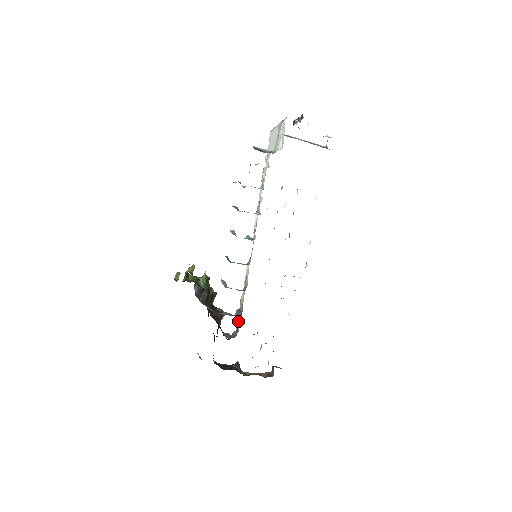
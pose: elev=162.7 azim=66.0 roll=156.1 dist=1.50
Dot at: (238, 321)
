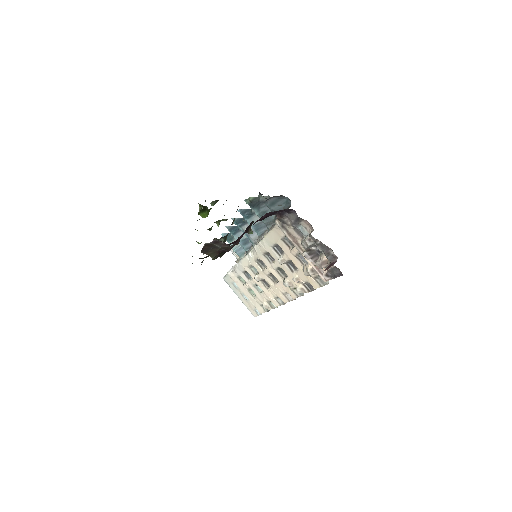
Dot at: occluded
